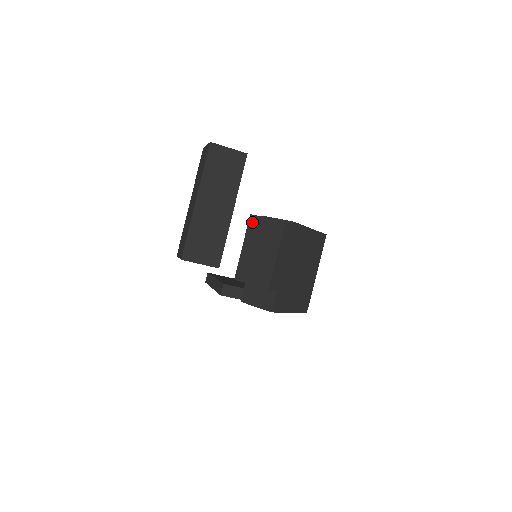
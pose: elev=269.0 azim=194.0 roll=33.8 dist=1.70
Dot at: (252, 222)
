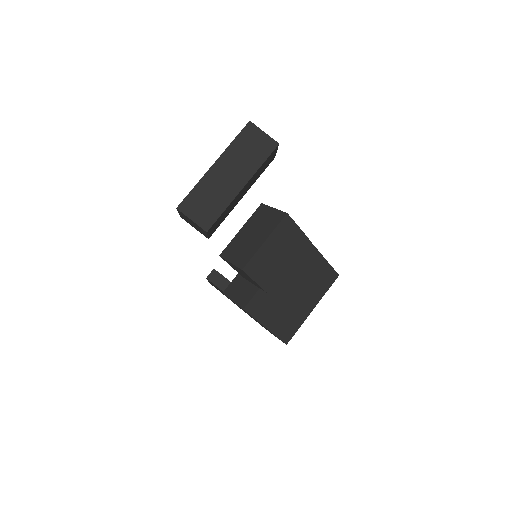
Dot at: (259, 210)
